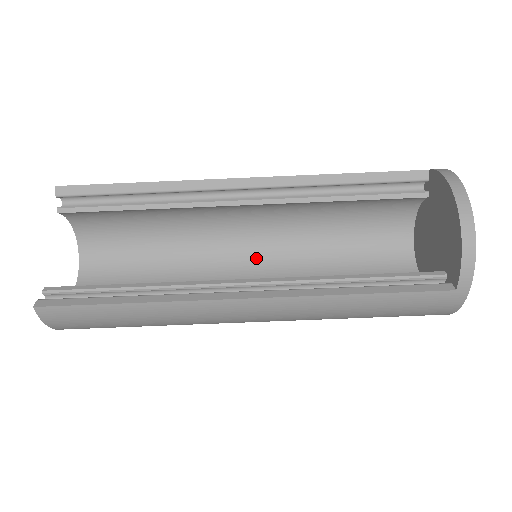
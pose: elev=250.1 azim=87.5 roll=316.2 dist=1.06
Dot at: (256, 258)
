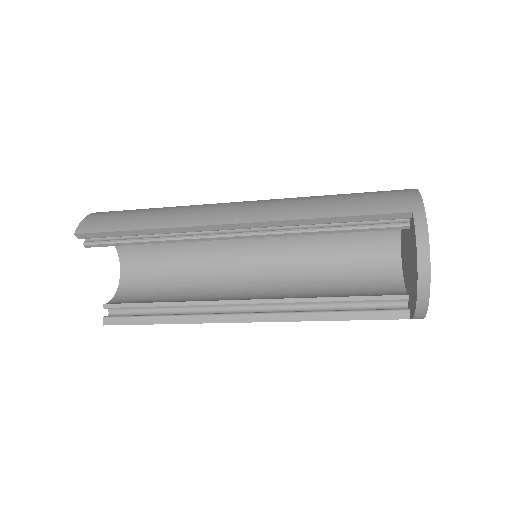
Dot at: (258, 239)
